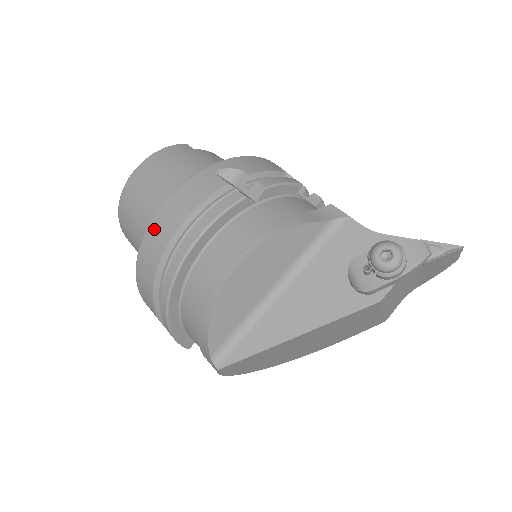
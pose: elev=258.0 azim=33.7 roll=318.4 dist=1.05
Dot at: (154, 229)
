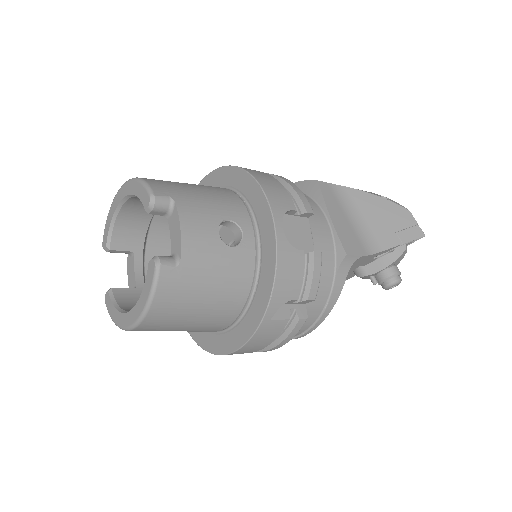
Dot at: occluded
